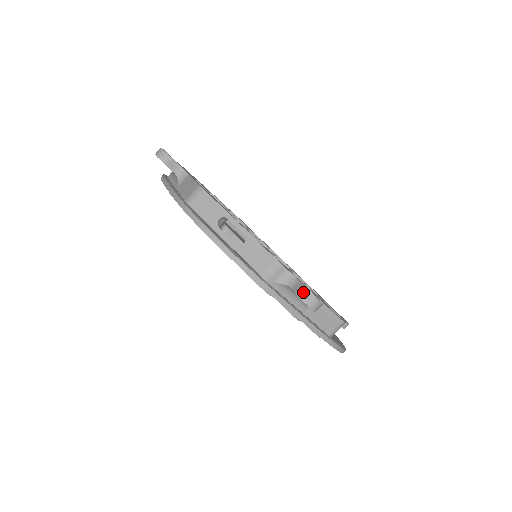
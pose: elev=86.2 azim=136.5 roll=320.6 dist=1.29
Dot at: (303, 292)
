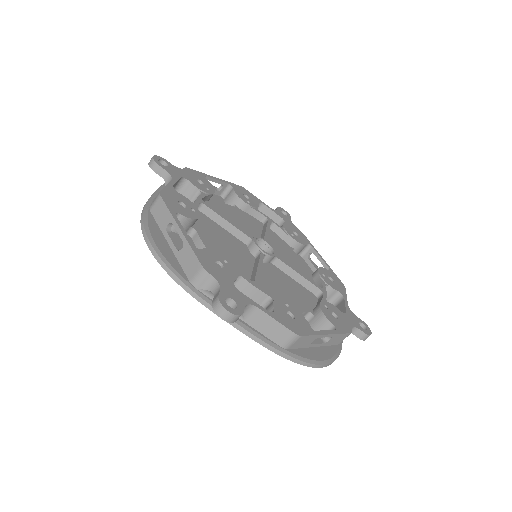
Dot at: (365, 337)
